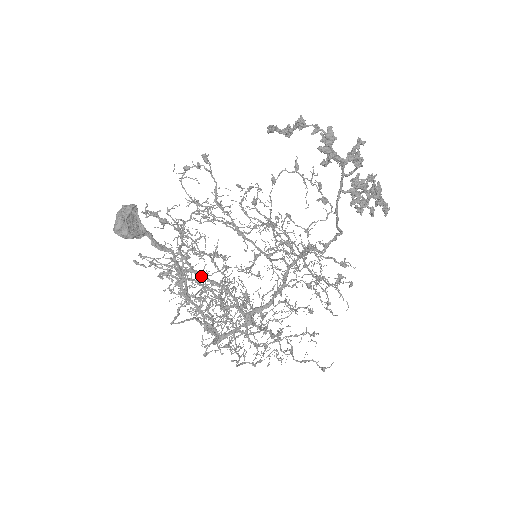
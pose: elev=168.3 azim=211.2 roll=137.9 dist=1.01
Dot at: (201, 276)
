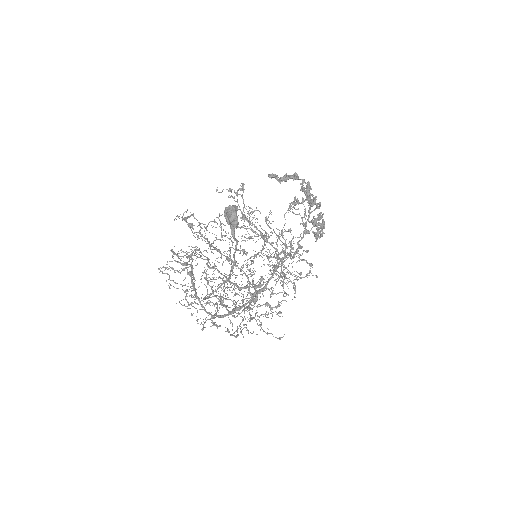
Dot at: (235, 264)
